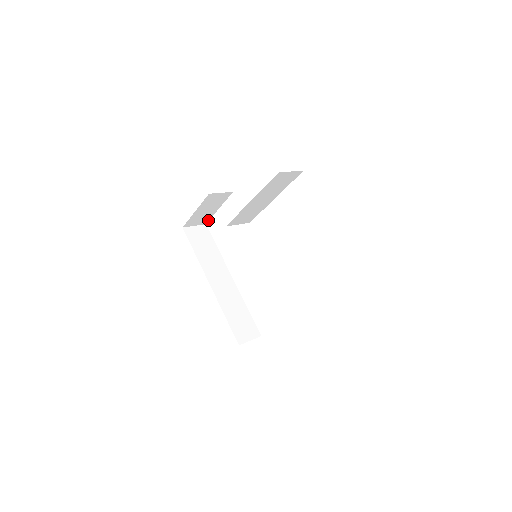
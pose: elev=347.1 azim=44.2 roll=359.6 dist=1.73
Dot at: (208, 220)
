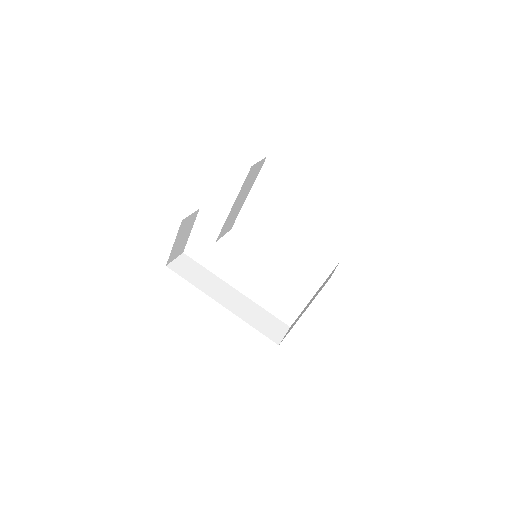
Dot at: (184, 248)
